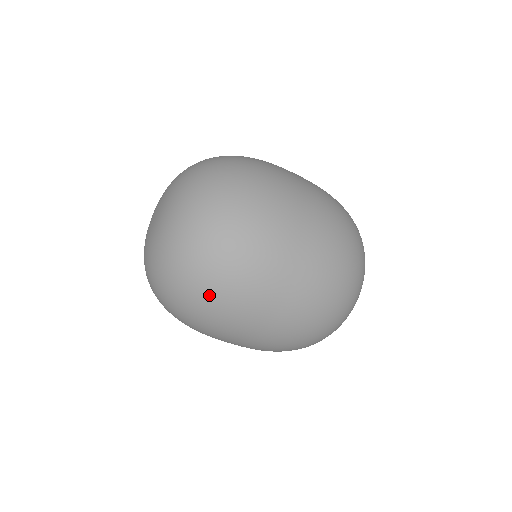
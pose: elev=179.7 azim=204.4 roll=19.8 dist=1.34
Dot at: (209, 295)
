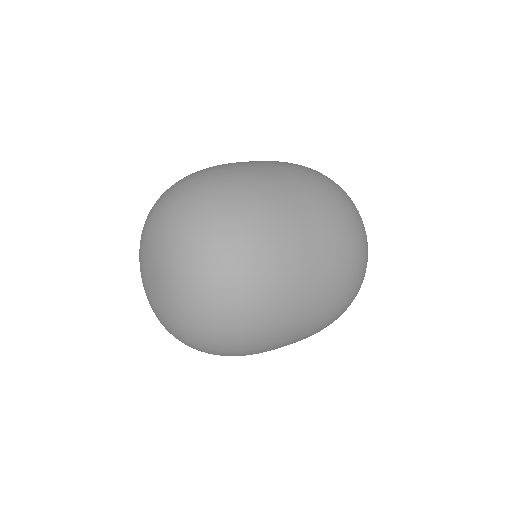
Dot at: (240, 350)
